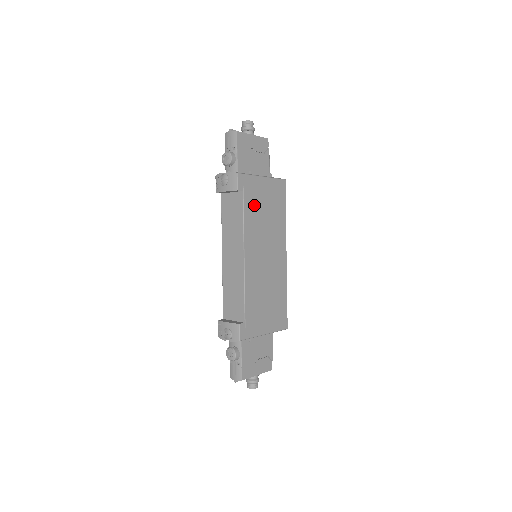
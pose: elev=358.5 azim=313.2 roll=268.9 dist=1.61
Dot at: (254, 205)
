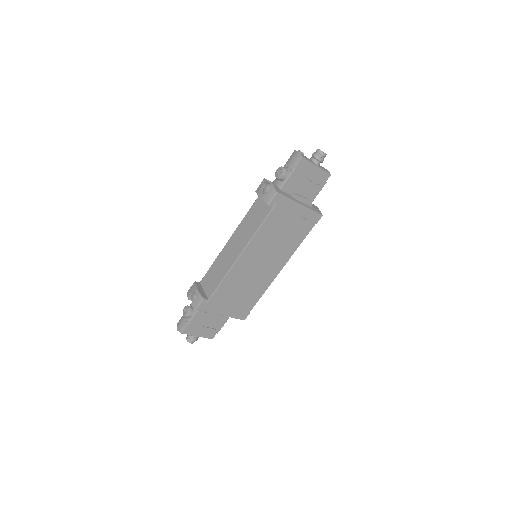
Dot at: (276, 222)
